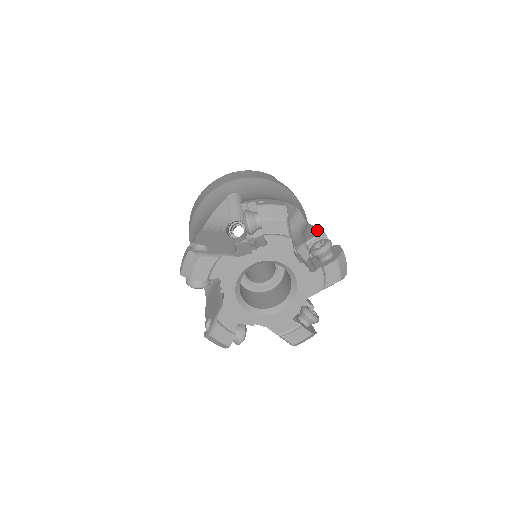
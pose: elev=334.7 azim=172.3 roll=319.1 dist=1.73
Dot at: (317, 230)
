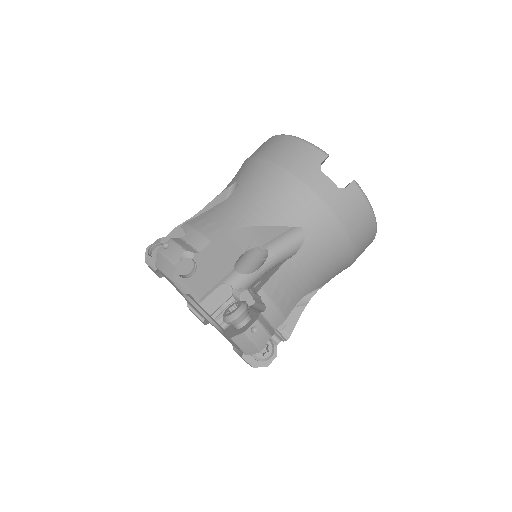
Dot at: (262, 283)
